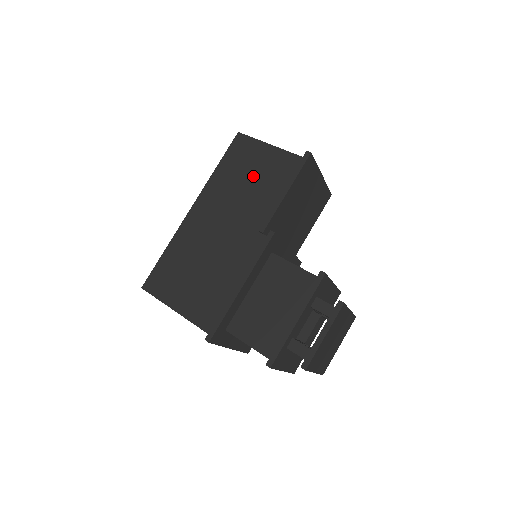
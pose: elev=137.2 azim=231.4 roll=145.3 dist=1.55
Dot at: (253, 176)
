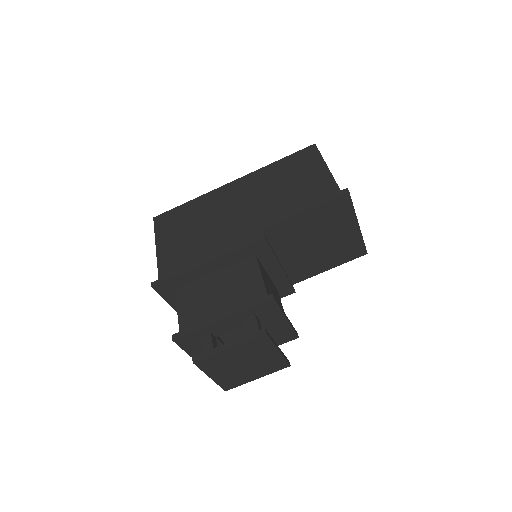
Dot at: (293, 184)
